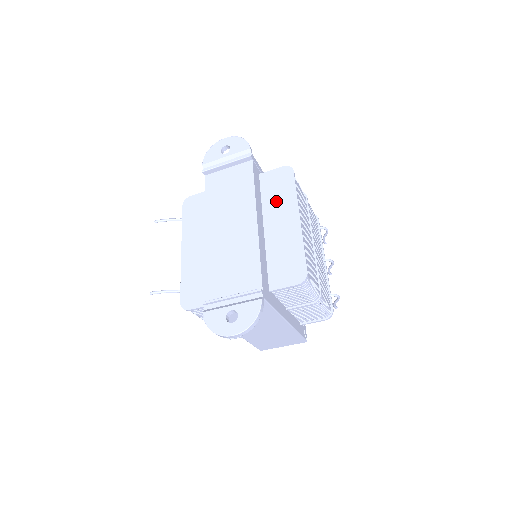
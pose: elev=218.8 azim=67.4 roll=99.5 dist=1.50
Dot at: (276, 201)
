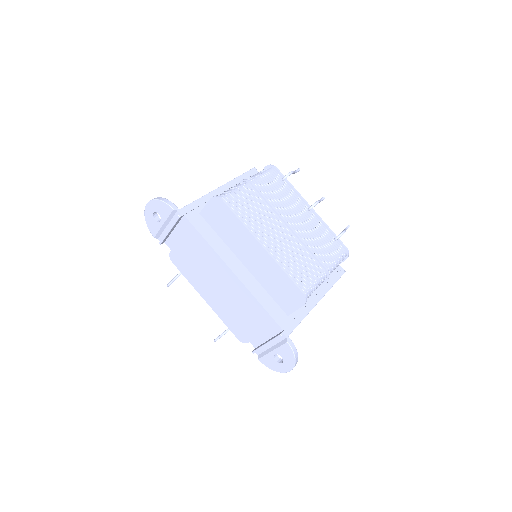
Dot at: (233, 236)
